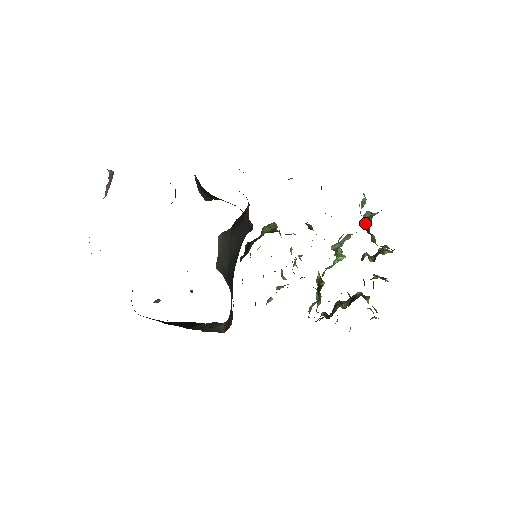
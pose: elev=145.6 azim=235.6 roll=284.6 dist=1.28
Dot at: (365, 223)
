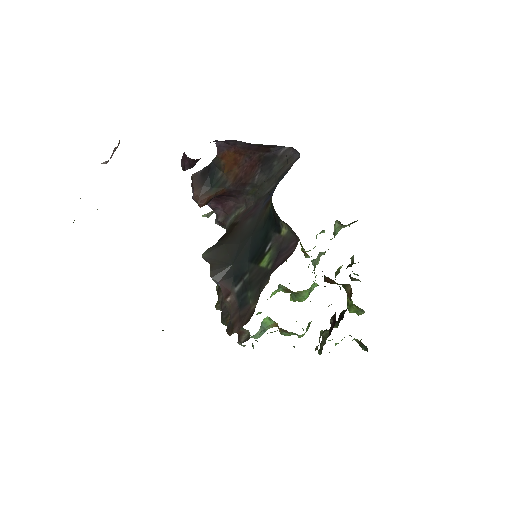
Dot at: (334, 237)
